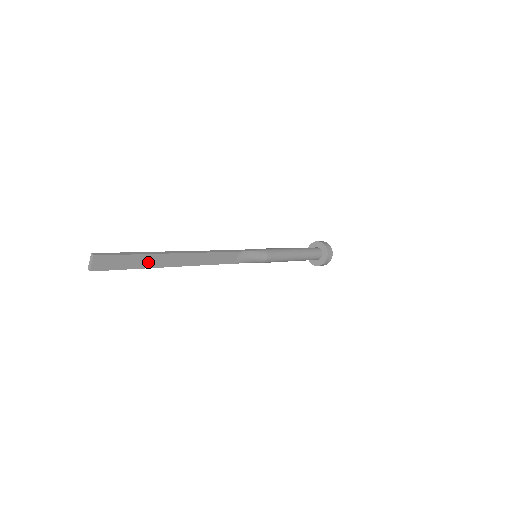
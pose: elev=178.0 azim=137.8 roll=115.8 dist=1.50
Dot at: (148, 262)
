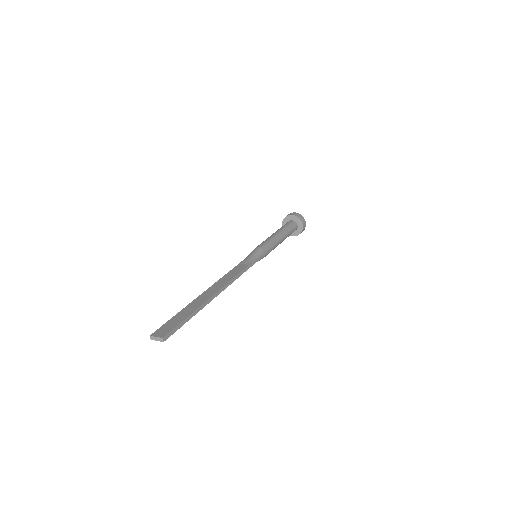
Dot at: occluded
